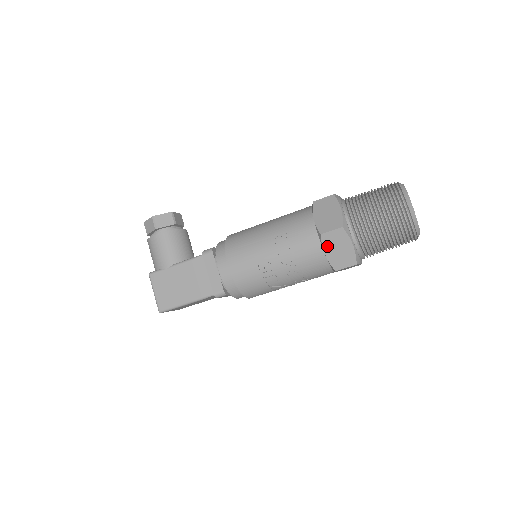
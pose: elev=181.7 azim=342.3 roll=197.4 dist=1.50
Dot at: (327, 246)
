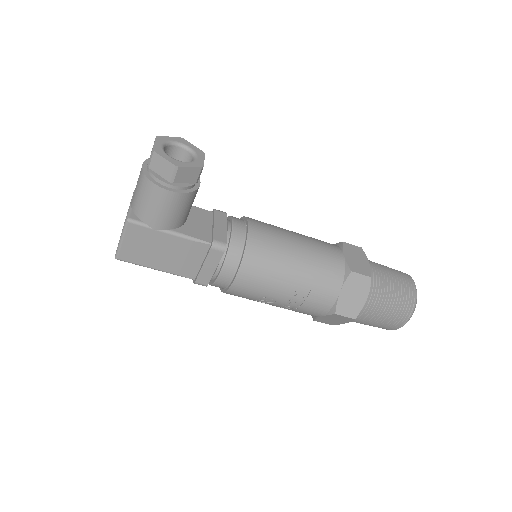
Dot at: (329, 317)
